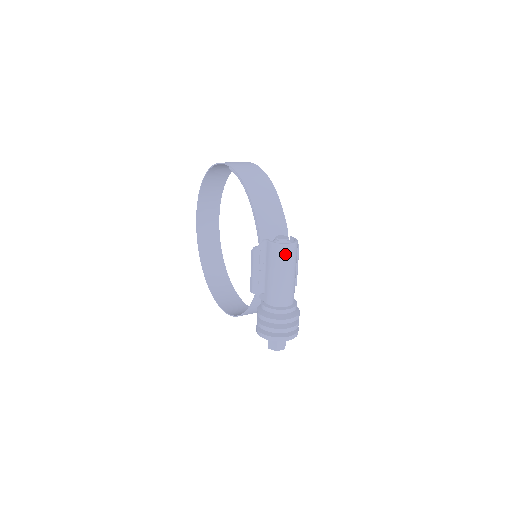
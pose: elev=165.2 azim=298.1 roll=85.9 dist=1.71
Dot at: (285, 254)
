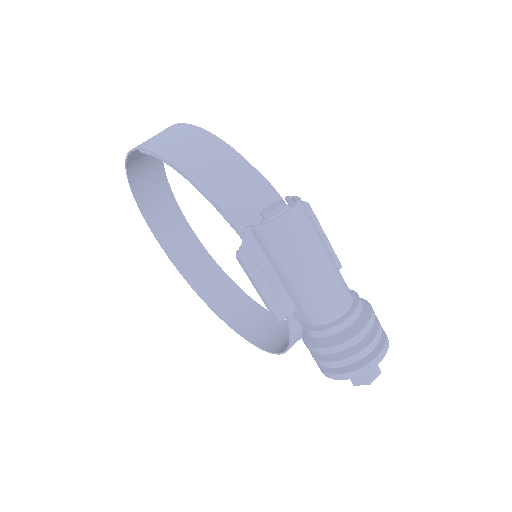
Dot at: (291, 233)
